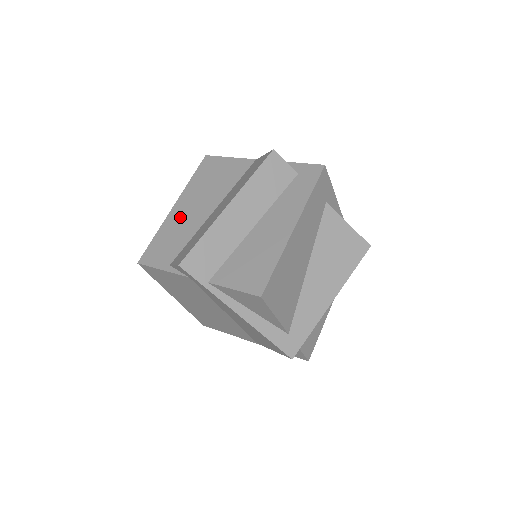
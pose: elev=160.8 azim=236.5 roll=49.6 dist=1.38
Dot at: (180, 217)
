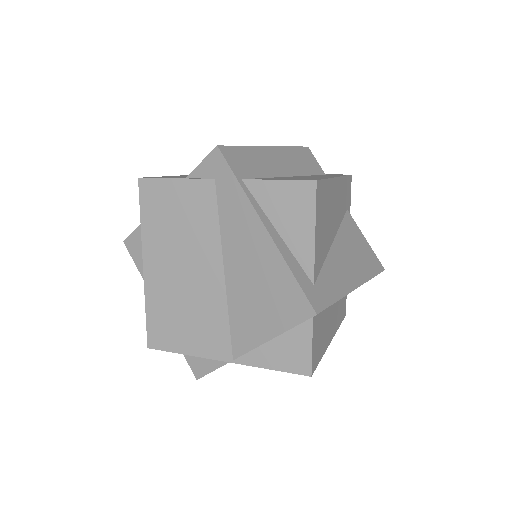
Dot at: occluded
